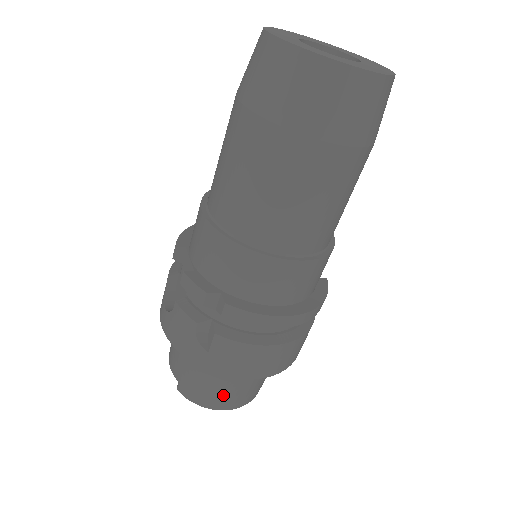
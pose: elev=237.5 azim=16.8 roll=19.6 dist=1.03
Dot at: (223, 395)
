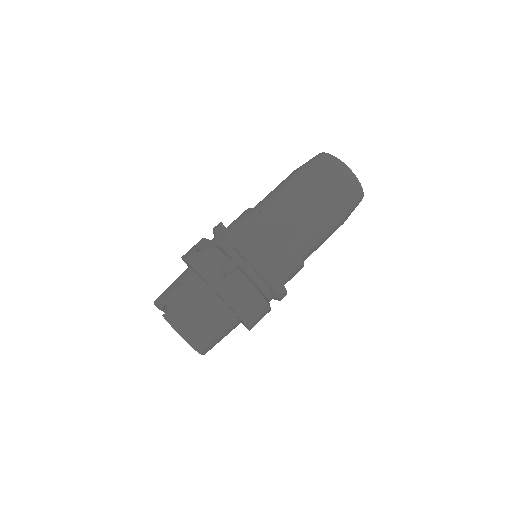
Dot at: (200, 328)
